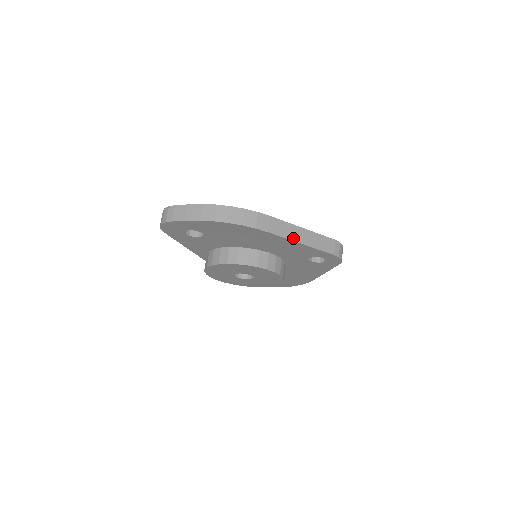
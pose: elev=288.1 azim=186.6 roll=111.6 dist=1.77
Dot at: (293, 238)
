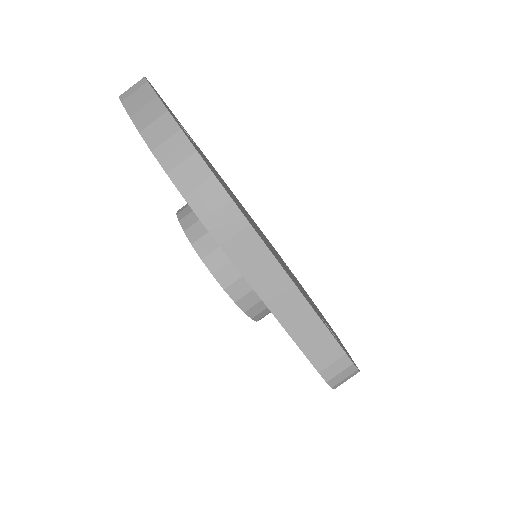
Dot at: (262, 290)
